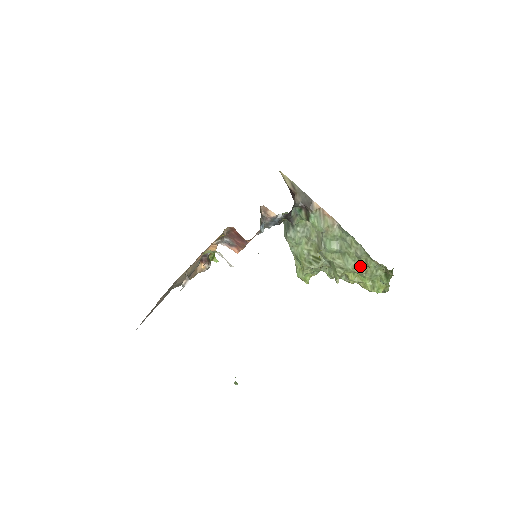
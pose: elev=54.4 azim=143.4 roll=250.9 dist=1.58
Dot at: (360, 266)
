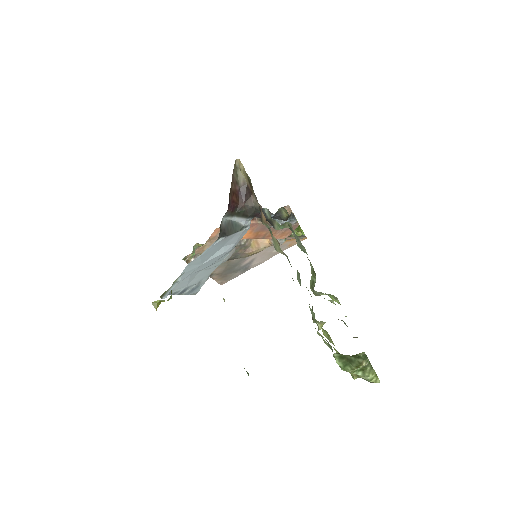
Dot at: occluded
